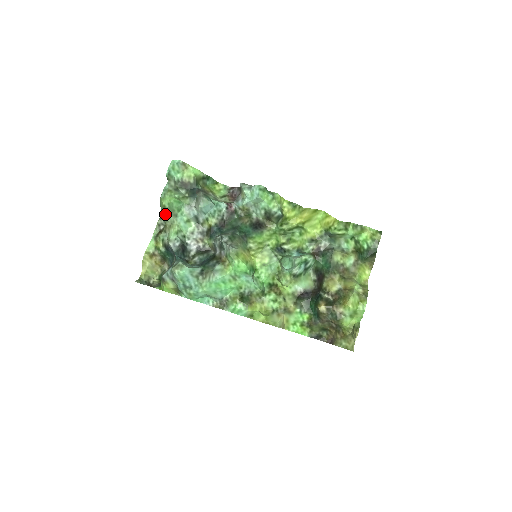
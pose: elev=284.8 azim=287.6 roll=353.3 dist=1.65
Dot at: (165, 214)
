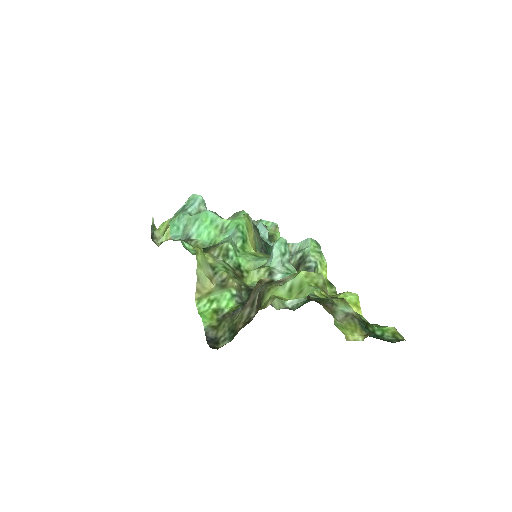
Dot at: (229, 218)
